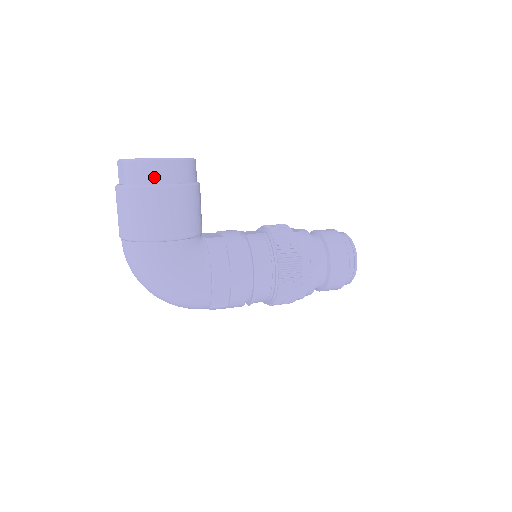
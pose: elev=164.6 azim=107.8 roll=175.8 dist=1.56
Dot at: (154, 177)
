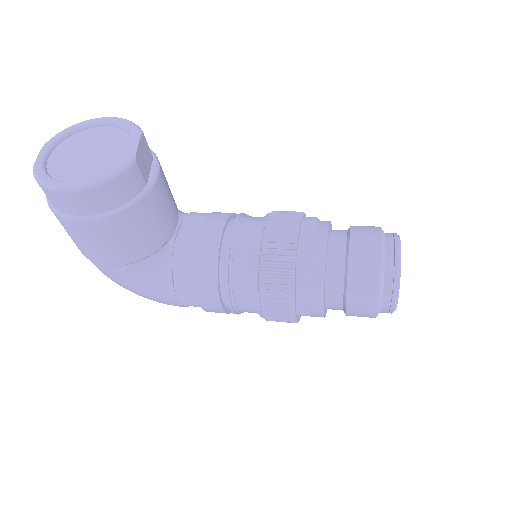
Dot at: (66, 207)
